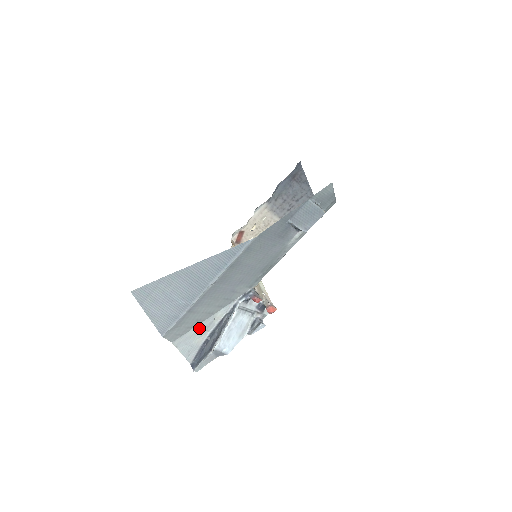
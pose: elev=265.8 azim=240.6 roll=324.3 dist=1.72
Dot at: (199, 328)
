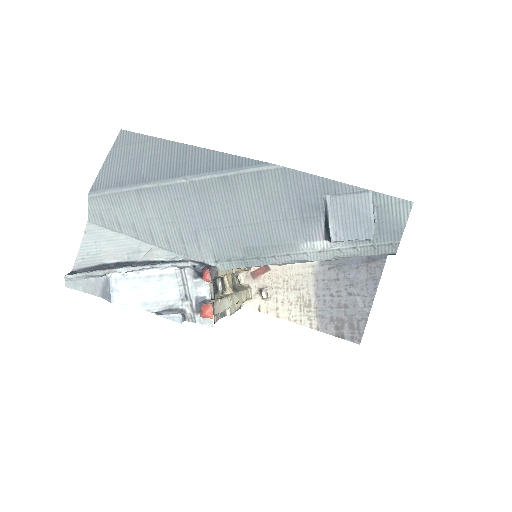
Dot at: (125, 242)
